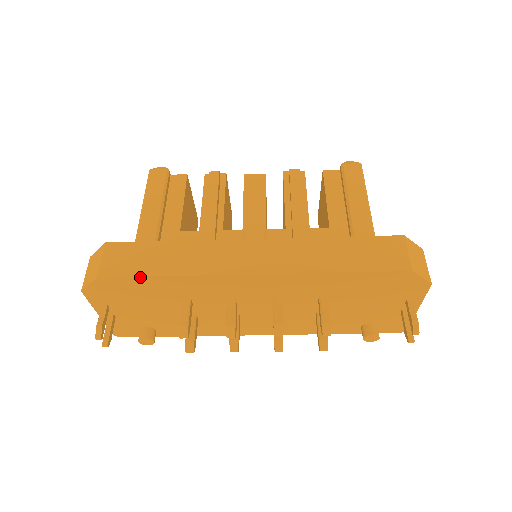
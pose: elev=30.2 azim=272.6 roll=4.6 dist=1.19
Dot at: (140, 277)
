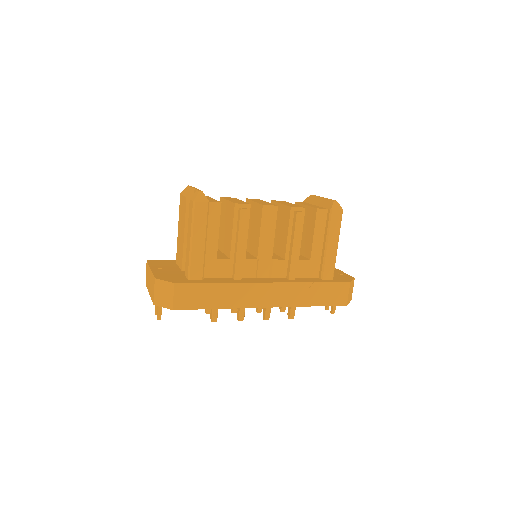
Dot at: occluded
